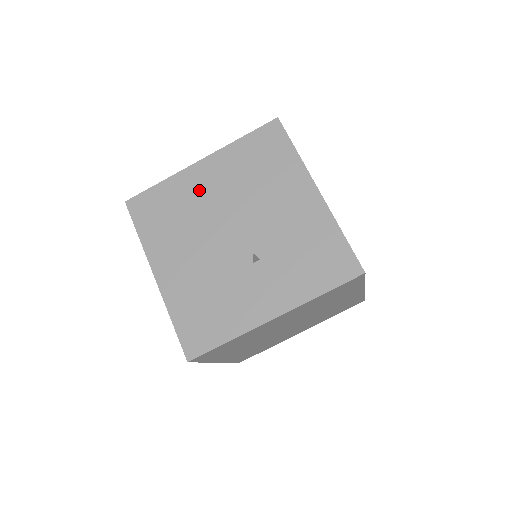
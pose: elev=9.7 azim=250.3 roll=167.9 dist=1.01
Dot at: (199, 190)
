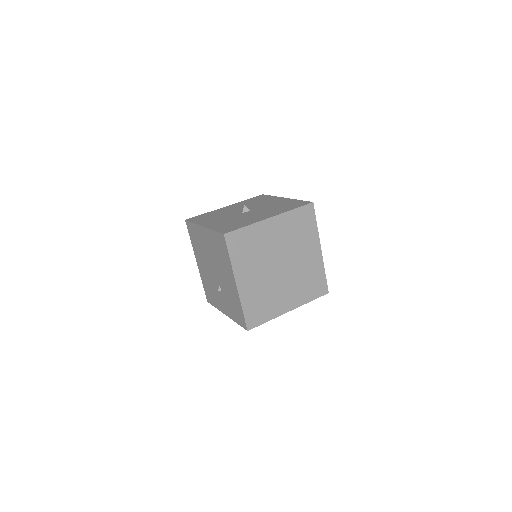
Dot at: (204, 241)
